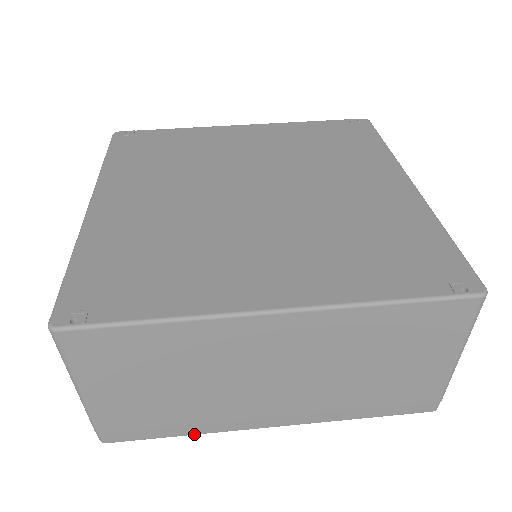
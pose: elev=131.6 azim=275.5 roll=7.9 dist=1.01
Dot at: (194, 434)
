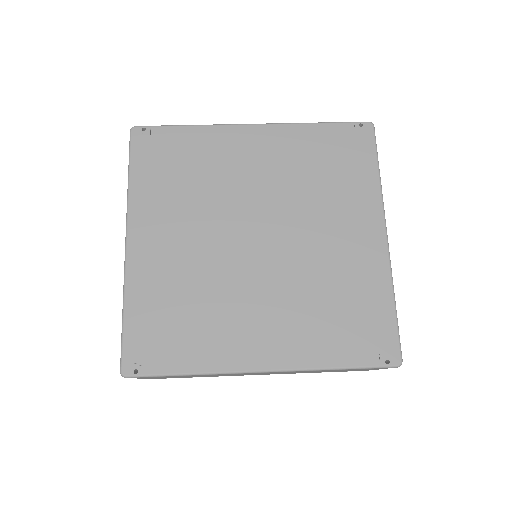
Dot at: occluded
